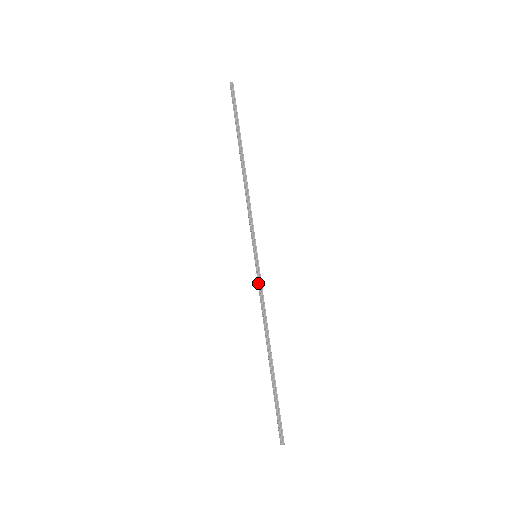
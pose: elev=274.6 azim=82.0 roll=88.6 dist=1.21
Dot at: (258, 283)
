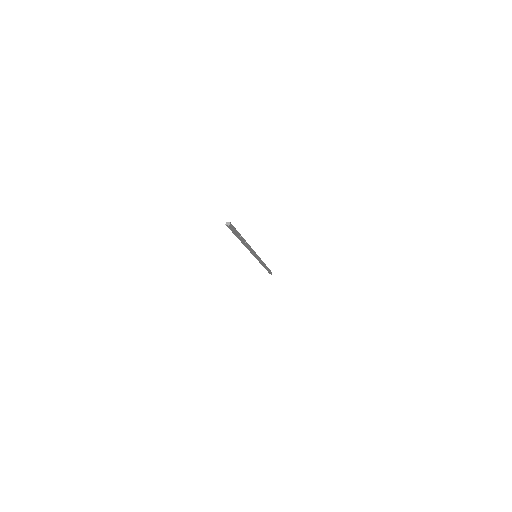
Dot at: occluded
